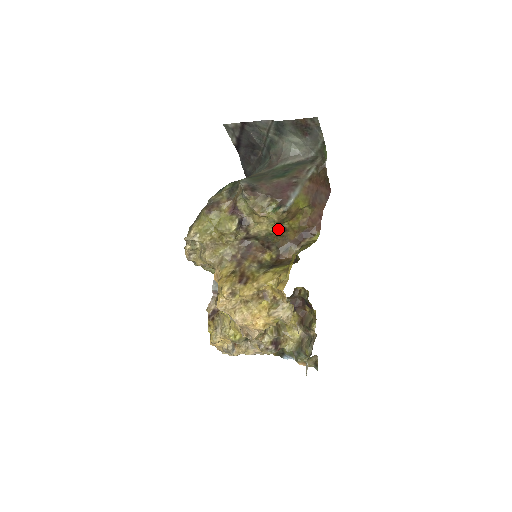
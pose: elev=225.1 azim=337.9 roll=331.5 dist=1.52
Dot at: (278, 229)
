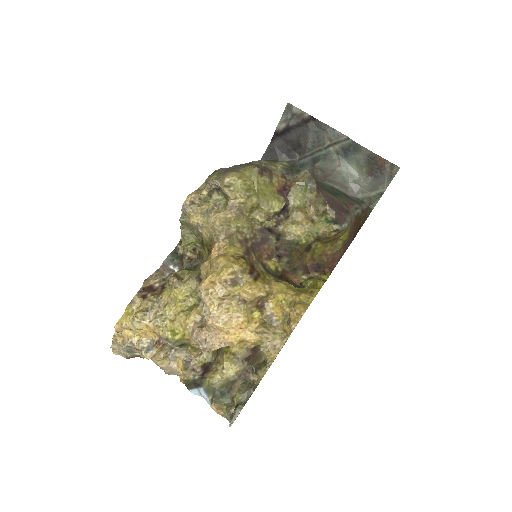
Dot at: (307, 243)
